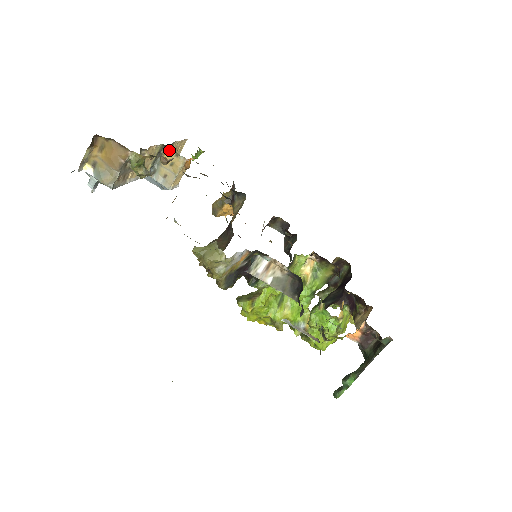
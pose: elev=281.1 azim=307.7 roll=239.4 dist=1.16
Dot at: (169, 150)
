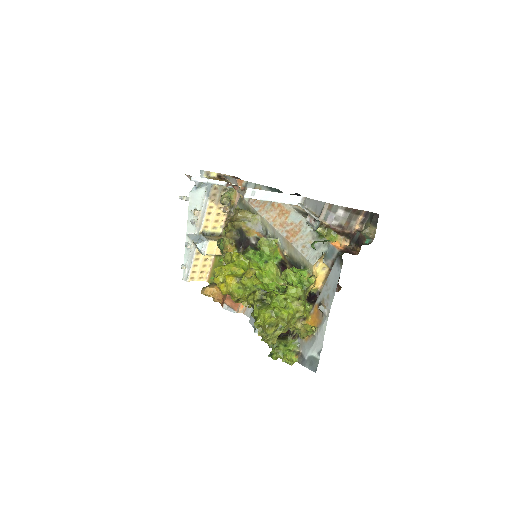
Dot at: (221, 237)
